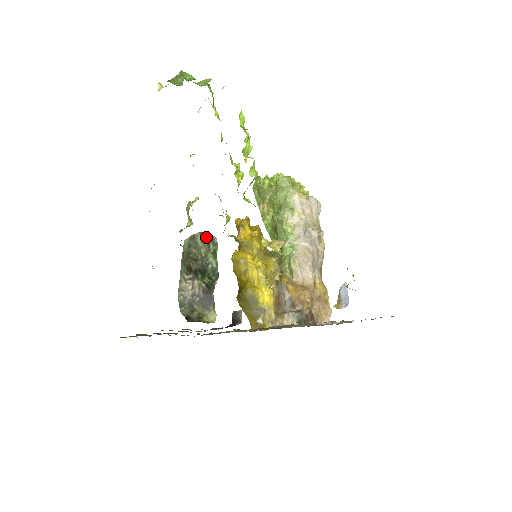
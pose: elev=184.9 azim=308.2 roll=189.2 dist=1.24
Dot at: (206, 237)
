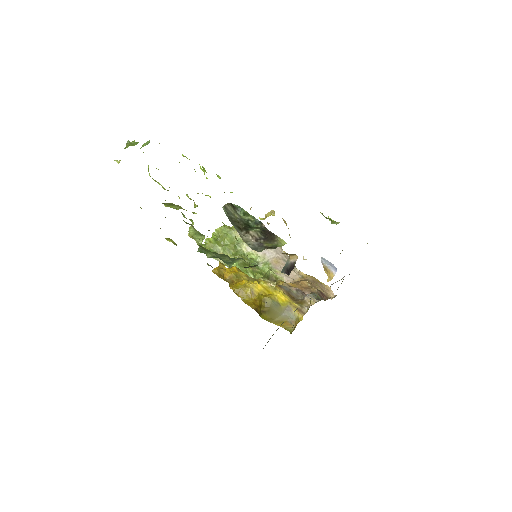
Dot at: (232, 207)
